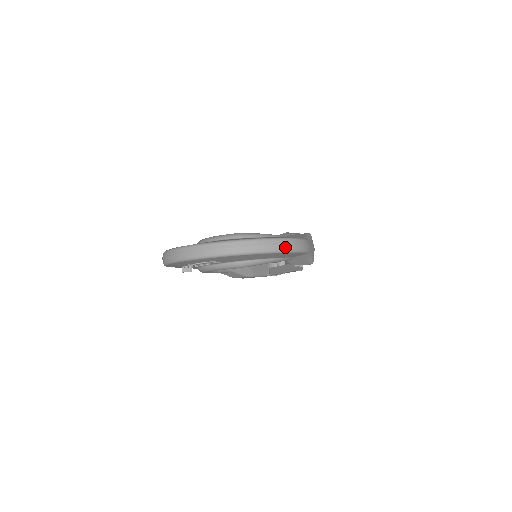
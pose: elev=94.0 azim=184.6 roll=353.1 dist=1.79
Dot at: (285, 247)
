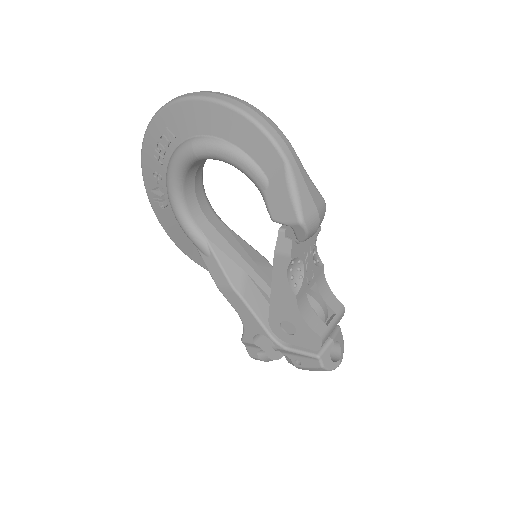
Dot at: (246, 109)
